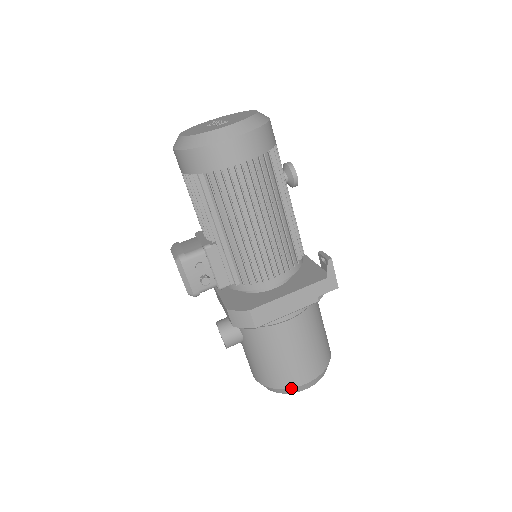
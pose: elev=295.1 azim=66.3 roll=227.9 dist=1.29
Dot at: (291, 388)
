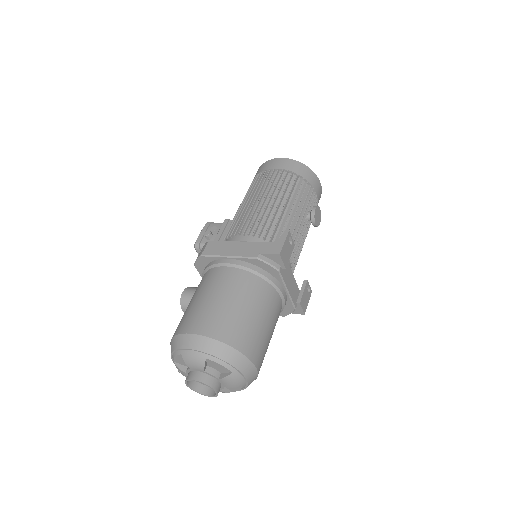
Dot at: (181, 334)
